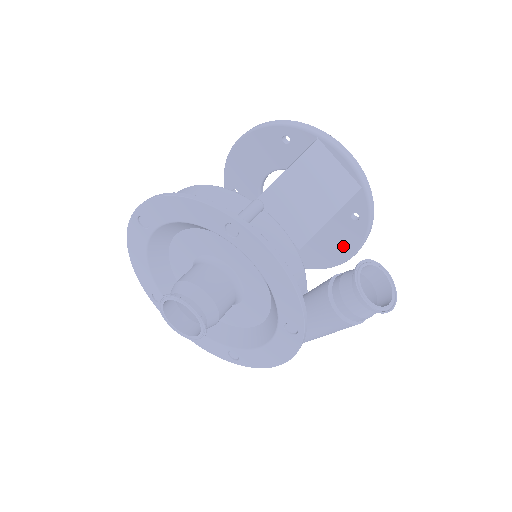
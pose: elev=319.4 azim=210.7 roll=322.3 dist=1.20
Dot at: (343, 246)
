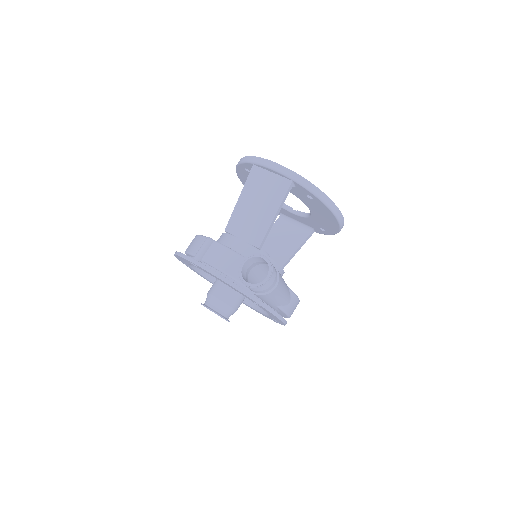
Dot at: (327, 216)
